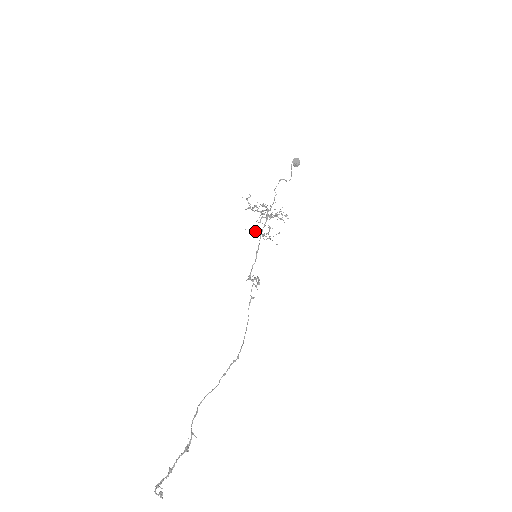
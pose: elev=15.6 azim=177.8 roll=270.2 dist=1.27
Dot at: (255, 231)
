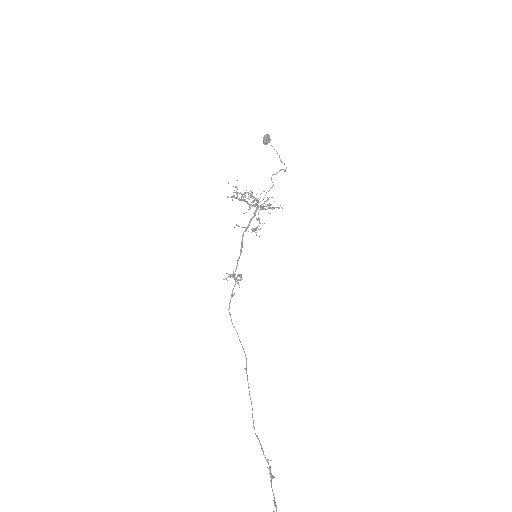
Dot at: occluded
